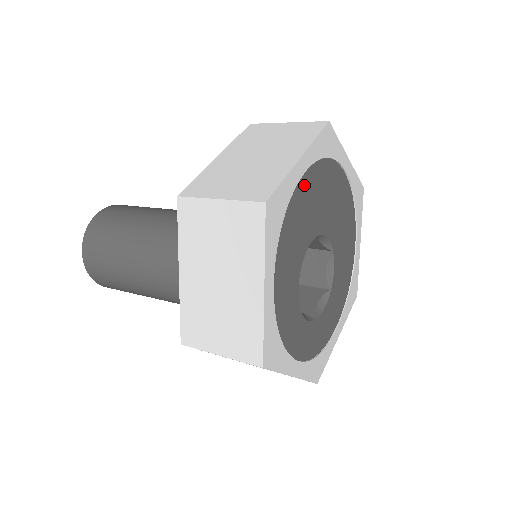
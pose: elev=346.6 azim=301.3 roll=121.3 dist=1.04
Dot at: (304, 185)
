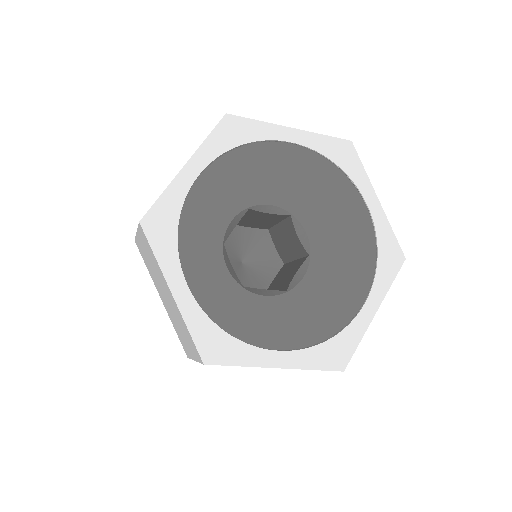
Dot at: (287, 152)
